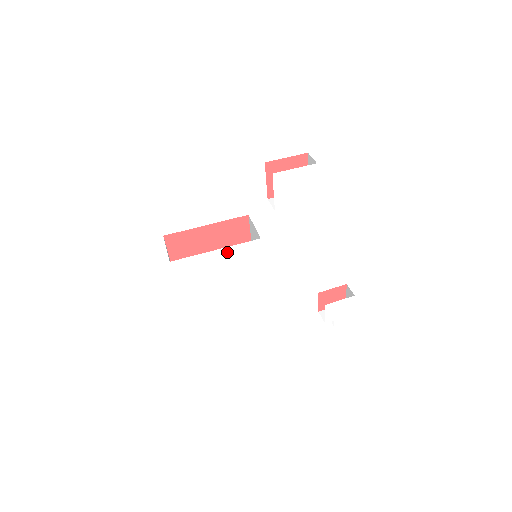
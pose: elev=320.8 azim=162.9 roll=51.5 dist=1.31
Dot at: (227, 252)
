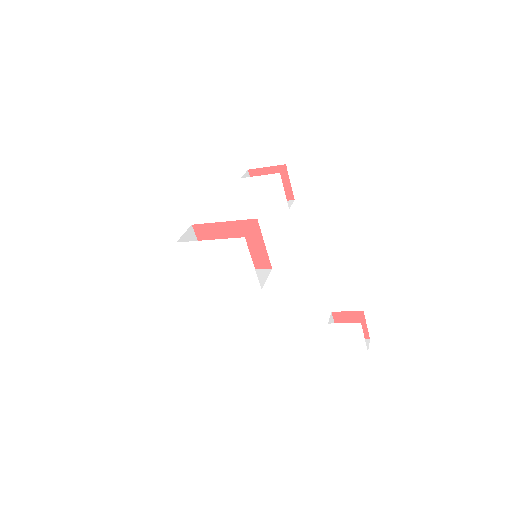
Dot at: (219, 244)
